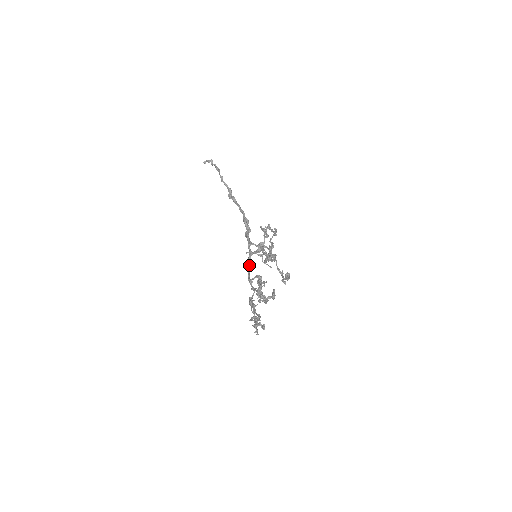
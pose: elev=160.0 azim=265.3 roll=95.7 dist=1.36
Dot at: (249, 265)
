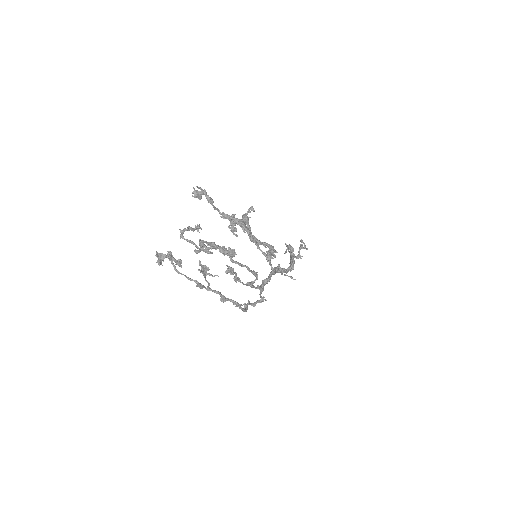
Dot at: (264, 280)
